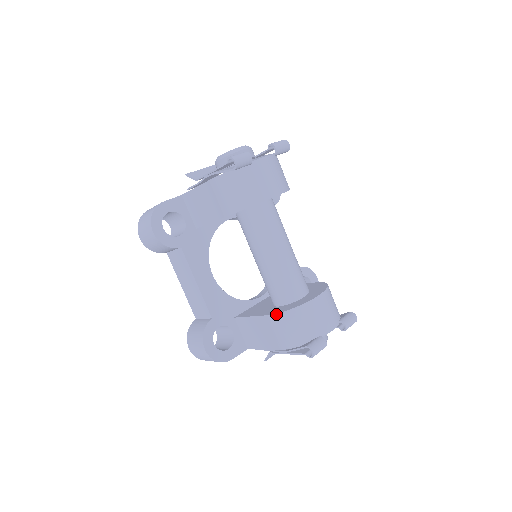
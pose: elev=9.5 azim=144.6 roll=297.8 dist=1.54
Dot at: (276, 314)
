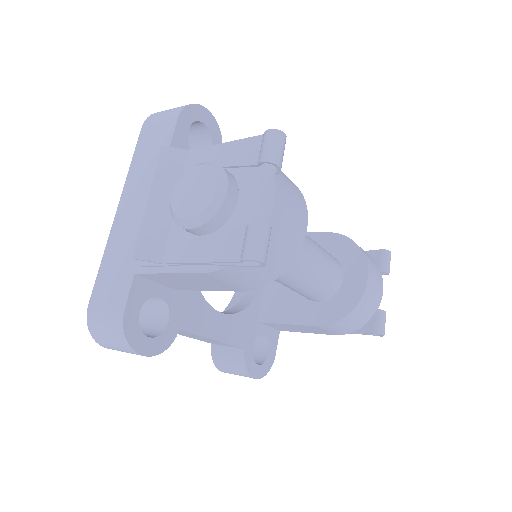
Dot at: (331, 324)
